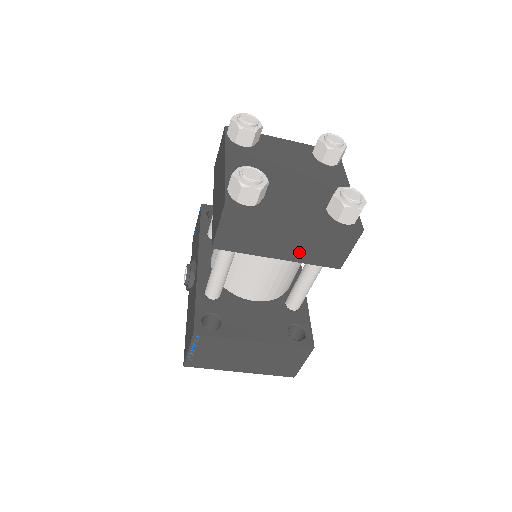
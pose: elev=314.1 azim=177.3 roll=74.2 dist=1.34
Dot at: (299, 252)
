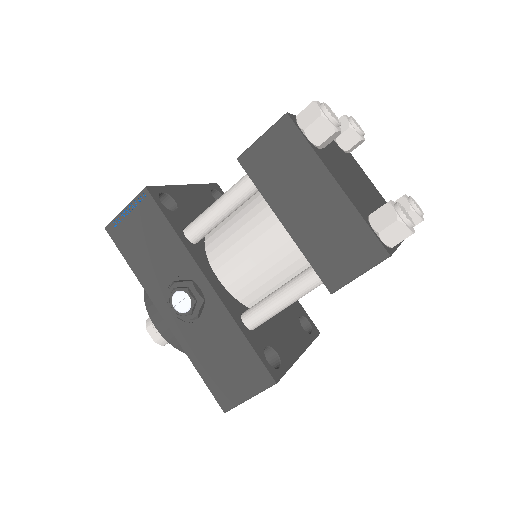
Dot at: occluded
